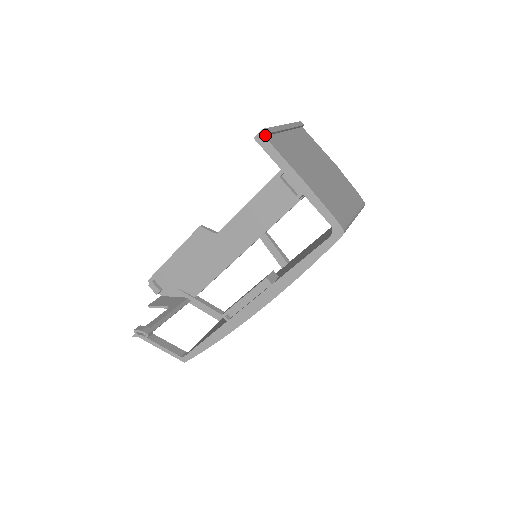
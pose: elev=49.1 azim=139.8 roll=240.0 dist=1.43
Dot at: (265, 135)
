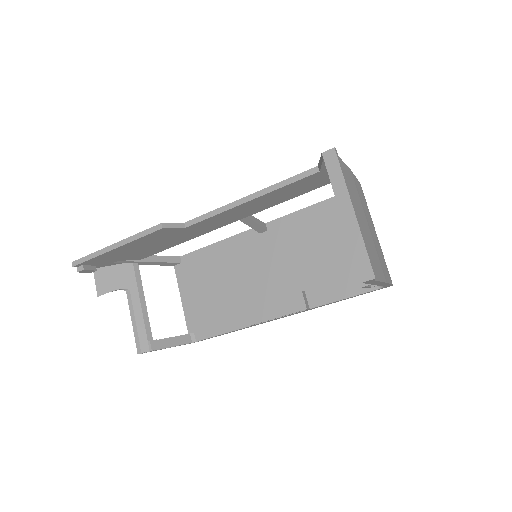
Dot at: (374, 278)
